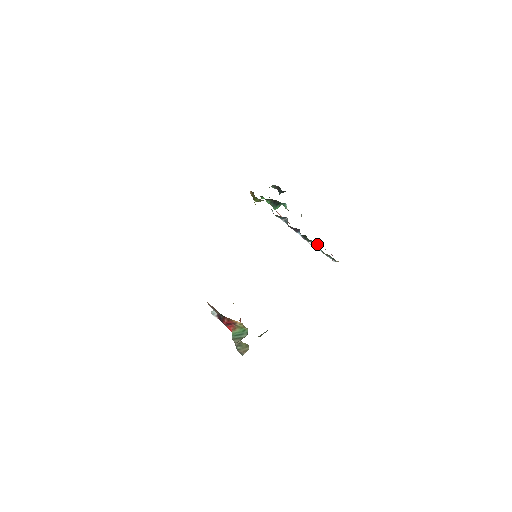
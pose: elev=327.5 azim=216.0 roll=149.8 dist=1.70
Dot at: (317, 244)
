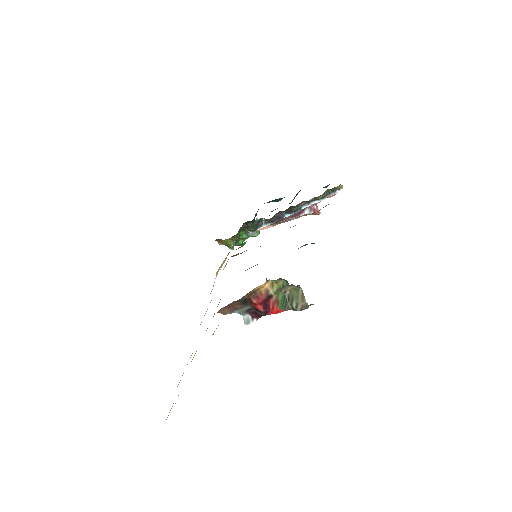
Dot at: (313, 205)
